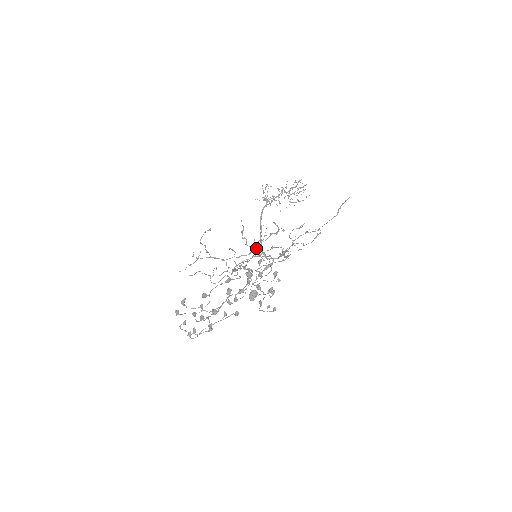
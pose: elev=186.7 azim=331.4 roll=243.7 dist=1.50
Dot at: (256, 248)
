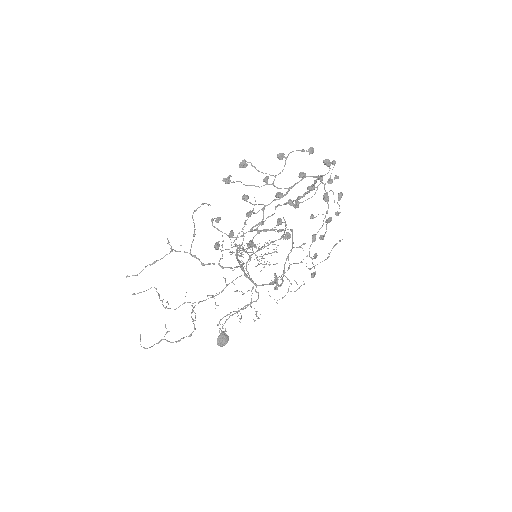
Dot at: (251, 255)
